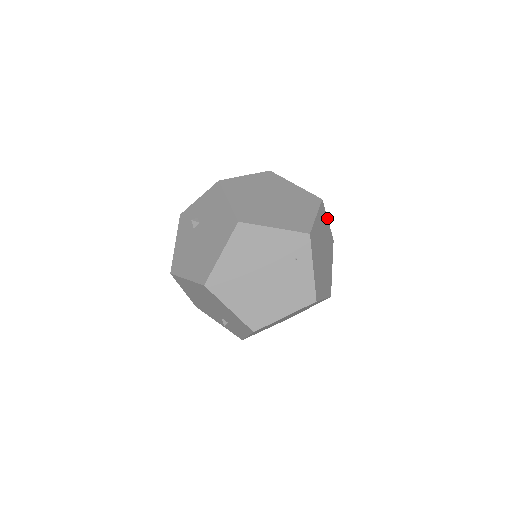
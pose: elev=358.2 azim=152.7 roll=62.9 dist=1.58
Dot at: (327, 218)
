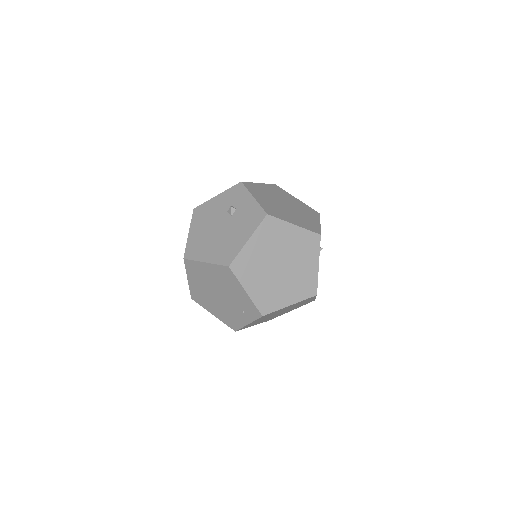
Dot at: occluded
